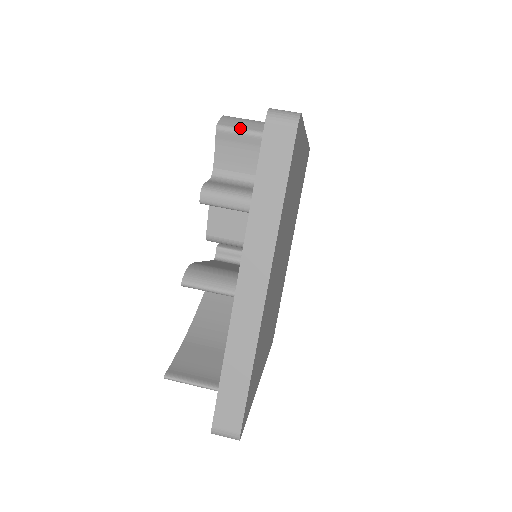
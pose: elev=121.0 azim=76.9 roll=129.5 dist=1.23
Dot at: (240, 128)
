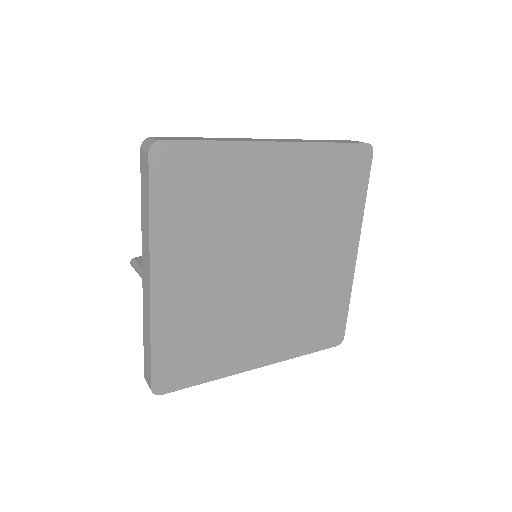
Dot at: occluded
